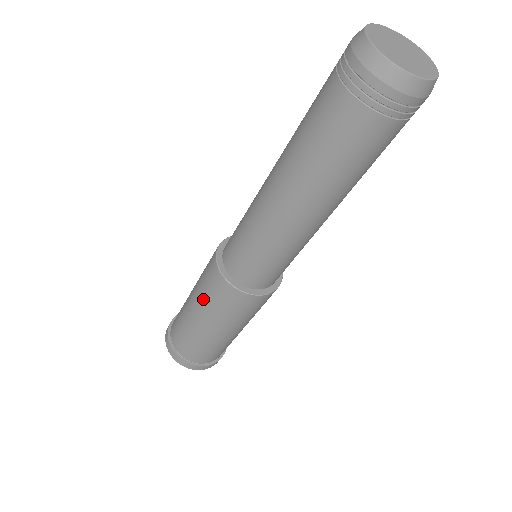
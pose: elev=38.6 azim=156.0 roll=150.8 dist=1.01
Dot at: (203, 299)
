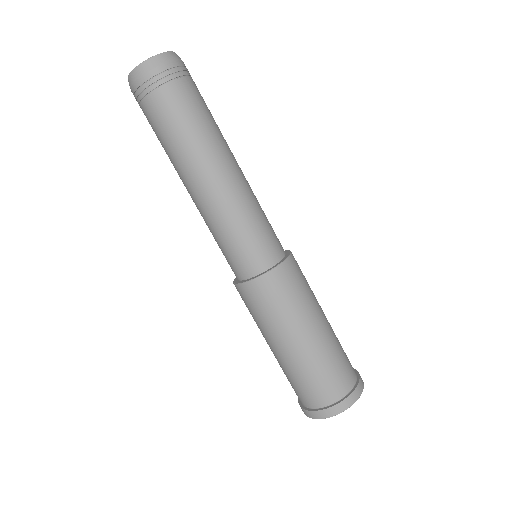
Dot at: (268, 323)
